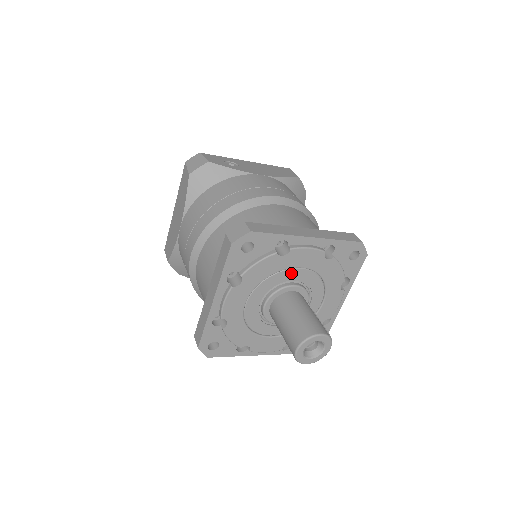
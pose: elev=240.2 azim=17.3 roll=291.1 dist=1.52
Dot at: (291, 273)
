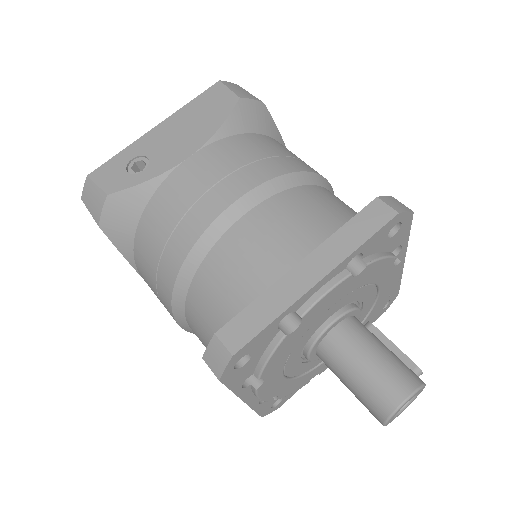
Dot at: (319, 320)
